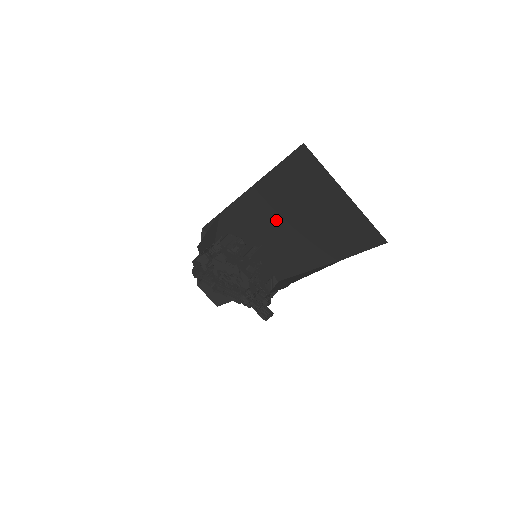
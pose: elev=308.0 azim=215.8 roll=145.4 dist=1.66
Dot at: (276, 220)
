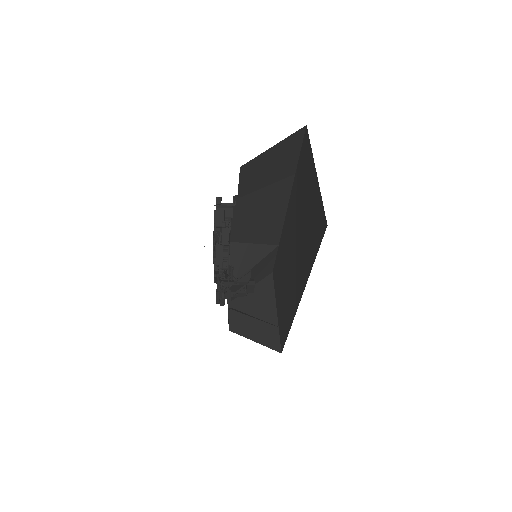
Dot at: (293, 235)
